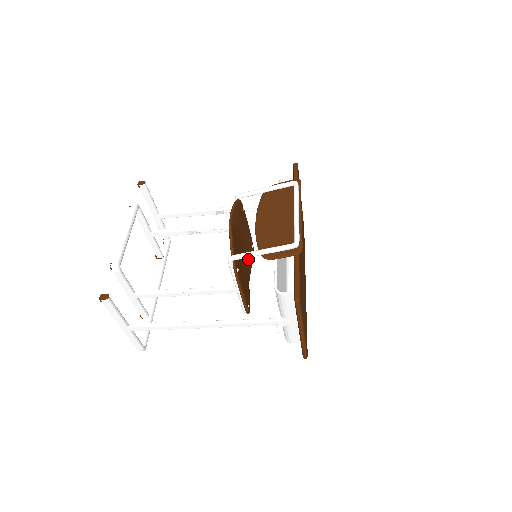
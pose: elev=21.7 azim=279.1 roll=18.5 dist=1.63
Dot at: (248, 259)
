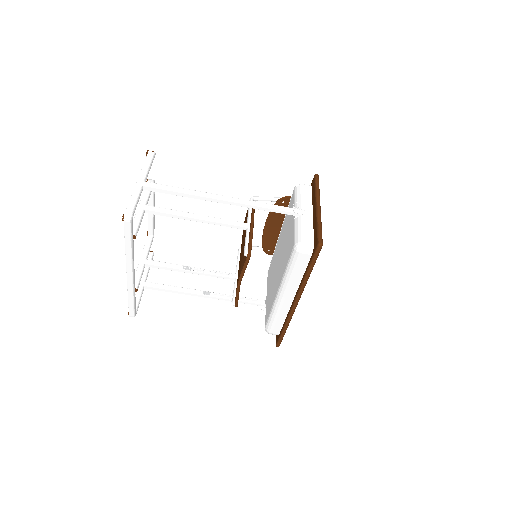
Dot at: occluded
